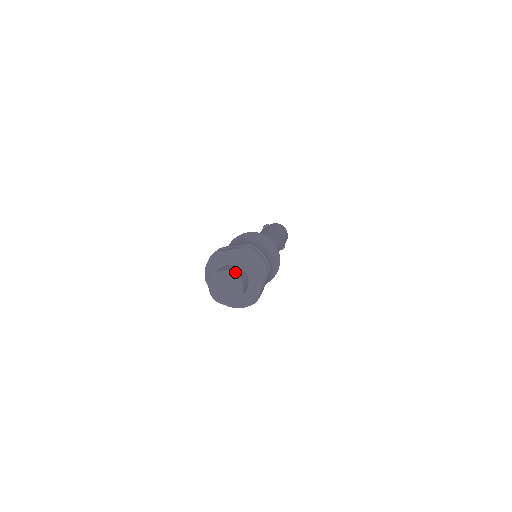
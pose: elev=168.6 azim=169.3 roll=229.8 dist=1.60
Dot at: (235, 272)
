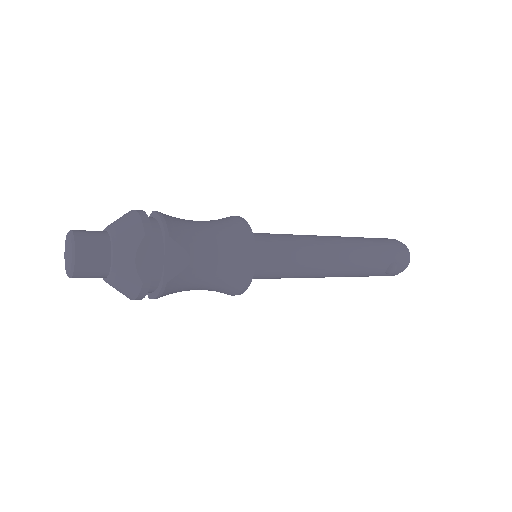
Dot at: (76, 231)
